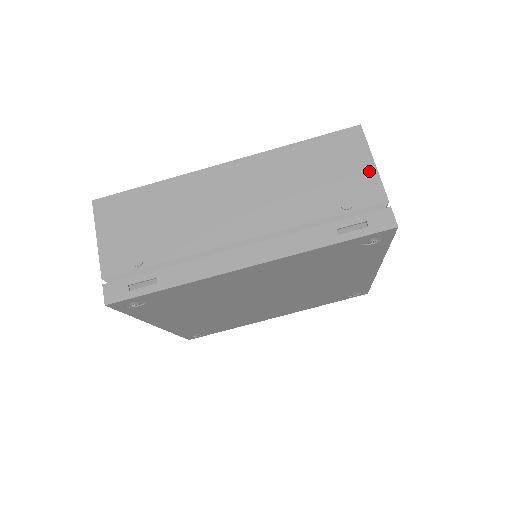
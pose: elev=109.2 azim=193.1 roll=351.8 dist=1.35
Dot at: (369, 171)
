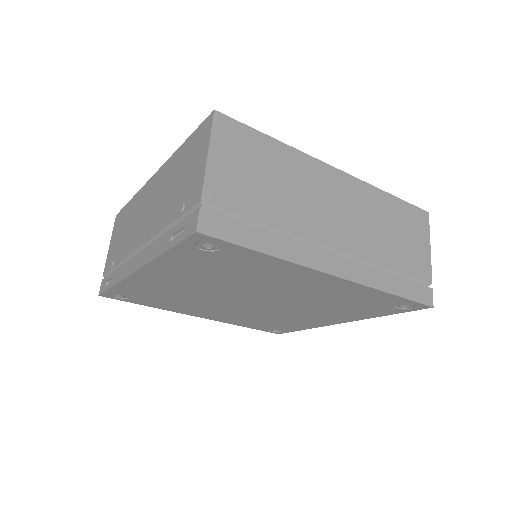
Dot at: (202, 166)
